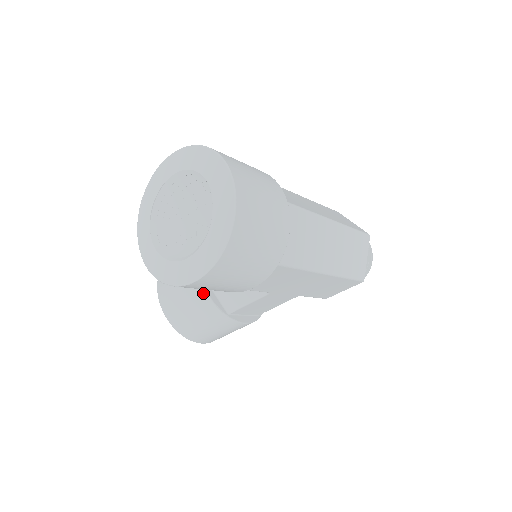
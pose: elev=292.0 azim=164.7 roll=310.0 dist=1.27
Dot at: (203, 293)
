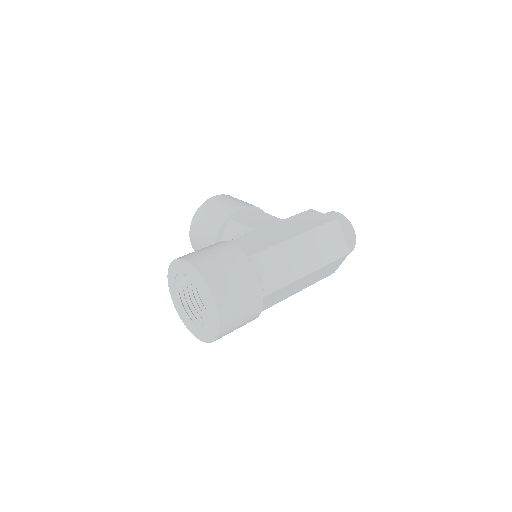
Dot at: occluded
